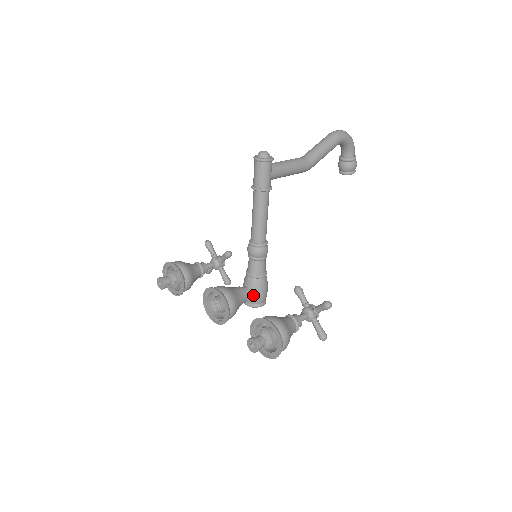
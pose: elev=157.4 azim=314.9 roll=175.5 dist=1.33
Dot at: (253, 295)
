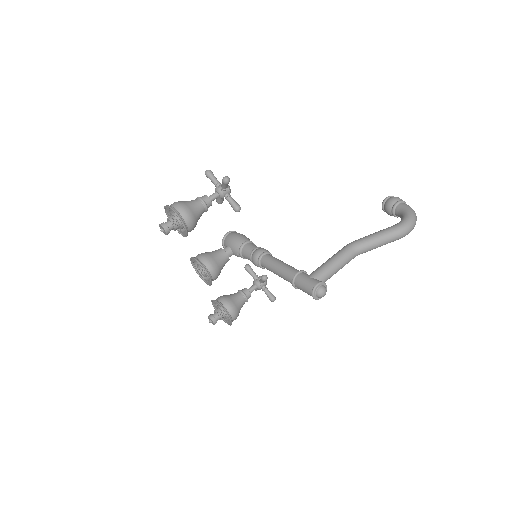
Dot at: occluded
